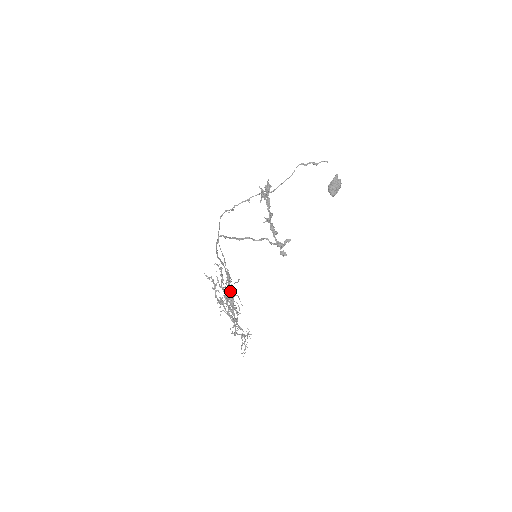
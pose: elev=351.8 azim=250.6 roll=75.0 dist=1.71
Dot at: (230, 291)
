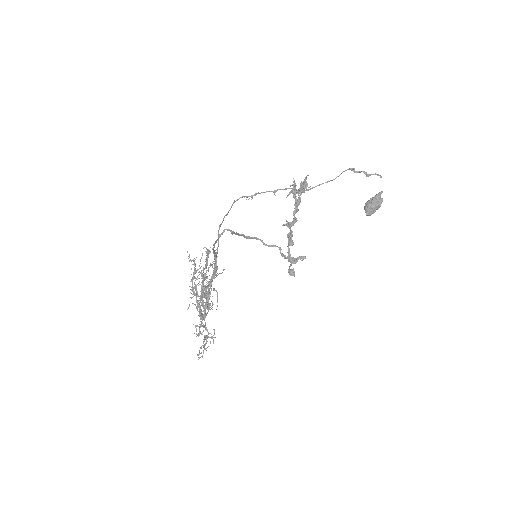
Dot at: (211, 285)
